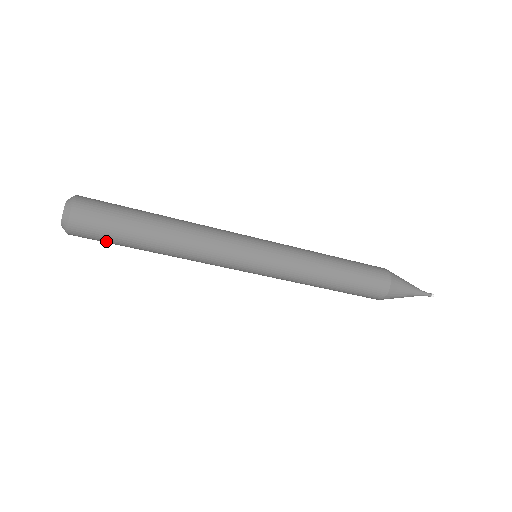
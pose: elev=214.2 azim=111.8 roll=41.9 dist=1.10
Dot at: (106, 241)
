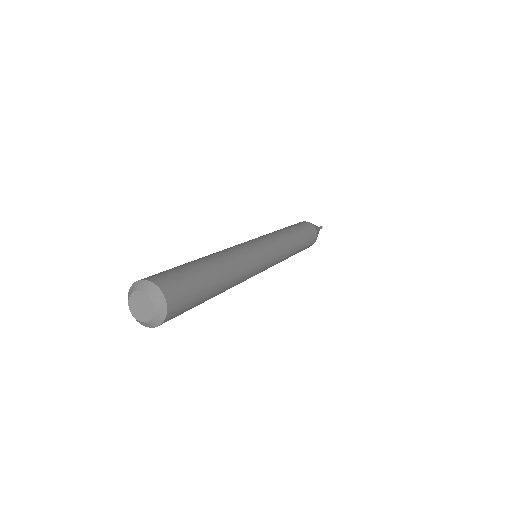
Dot at: occluded
